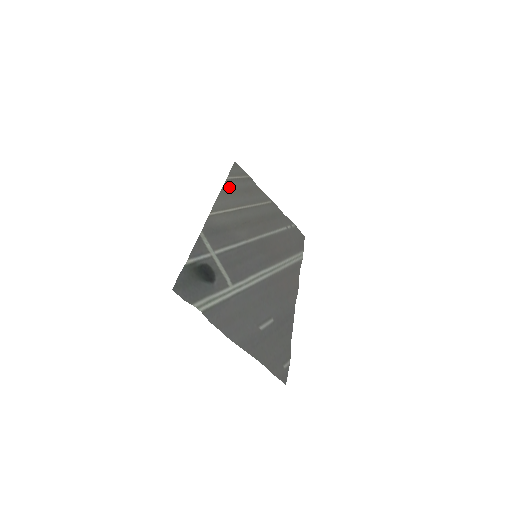
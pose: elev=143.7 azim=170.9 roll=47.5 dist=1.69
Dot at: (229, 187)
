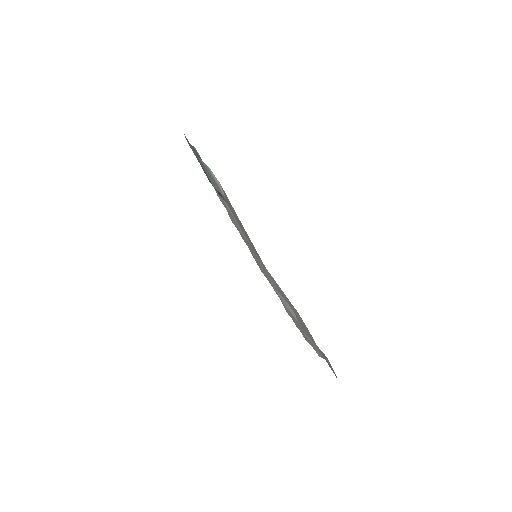
Dot at: occluded
